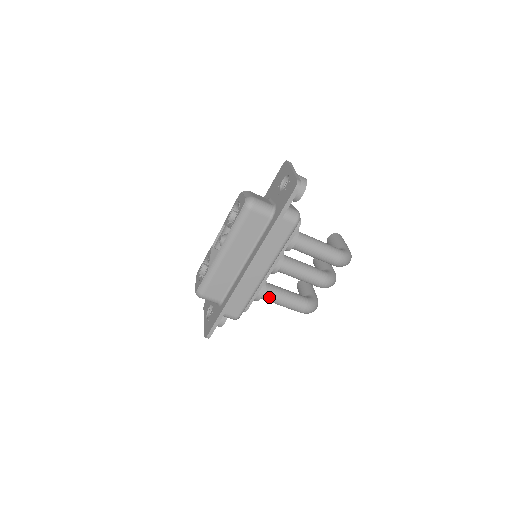
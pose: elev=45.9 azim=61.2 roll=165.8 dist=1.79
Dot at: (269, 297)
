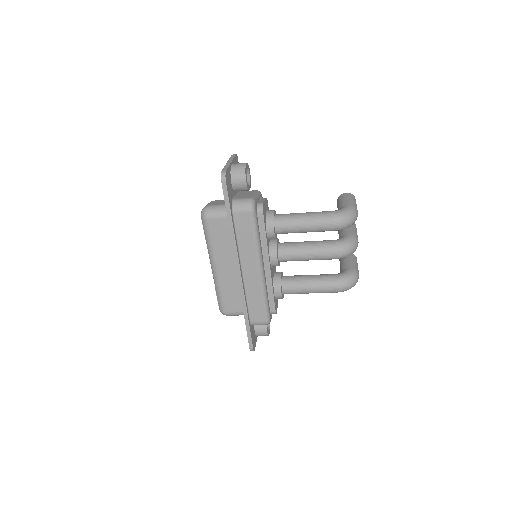
Dot at: (291, 290)
